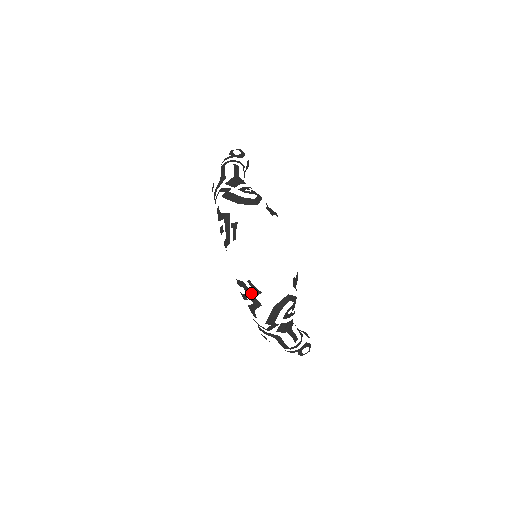
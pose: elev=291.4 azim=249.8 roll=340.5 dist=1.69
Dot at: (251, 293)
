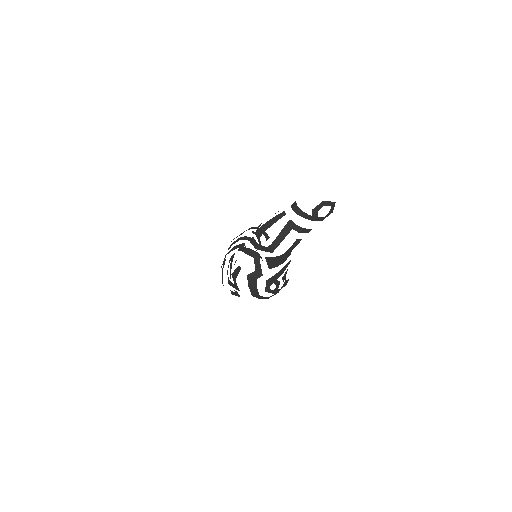
Dot at: occluded
